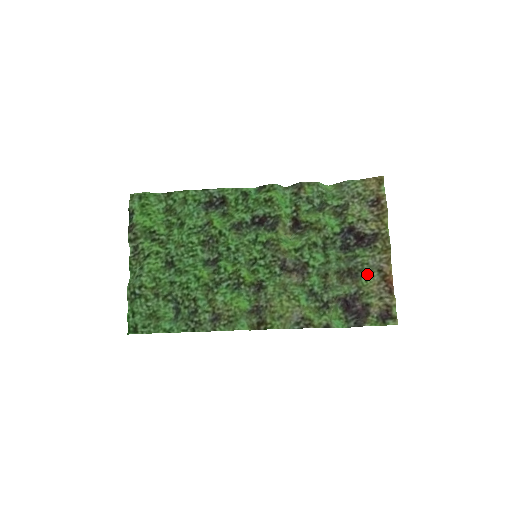
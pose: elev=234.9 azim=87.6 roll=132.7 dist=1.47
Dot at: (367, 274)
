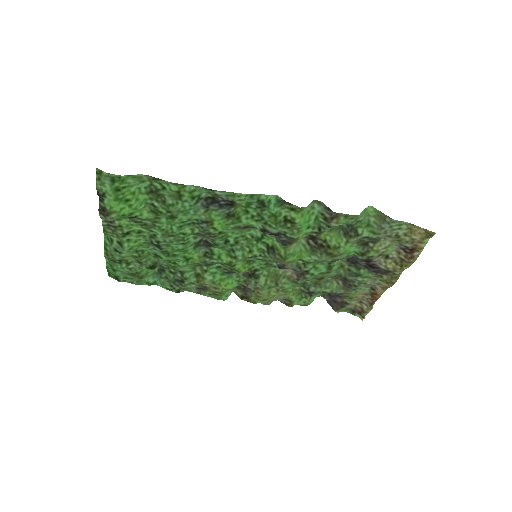
Dot at: (360, 289)
